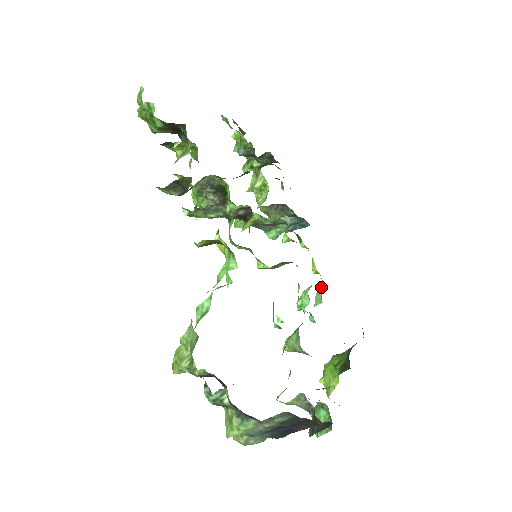
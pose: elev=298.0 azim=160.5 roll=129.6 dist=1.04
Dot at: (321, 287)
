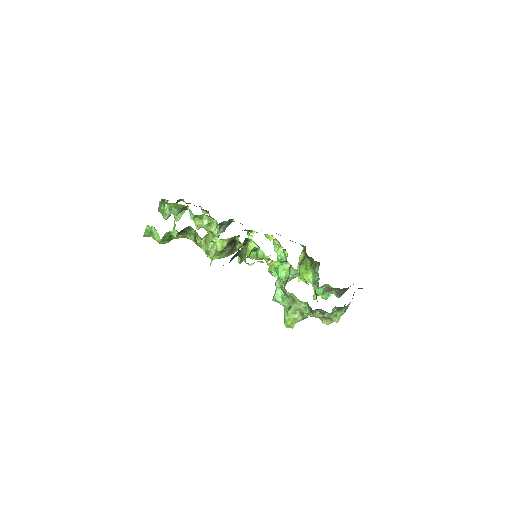
Dot at: occluded
